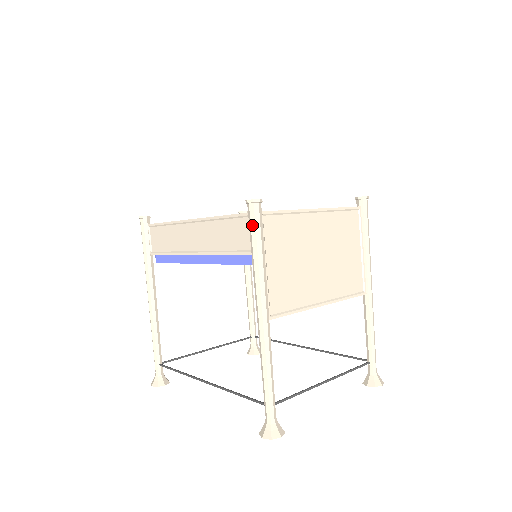
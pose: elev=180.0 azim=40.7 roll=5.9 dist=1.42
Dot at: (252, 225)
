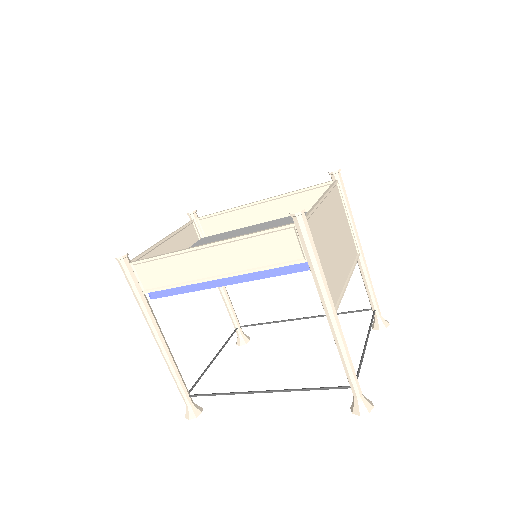
Dot at: (304, 236)
